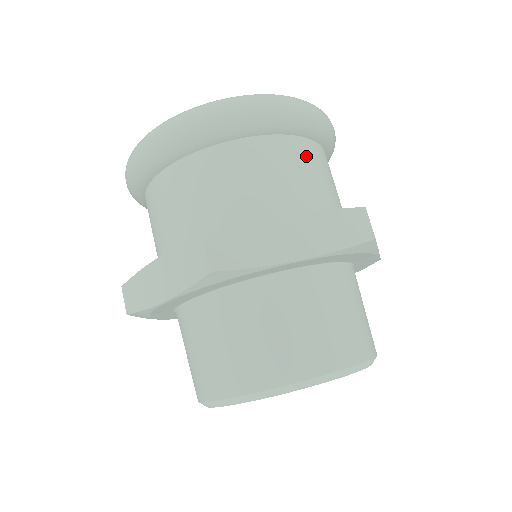
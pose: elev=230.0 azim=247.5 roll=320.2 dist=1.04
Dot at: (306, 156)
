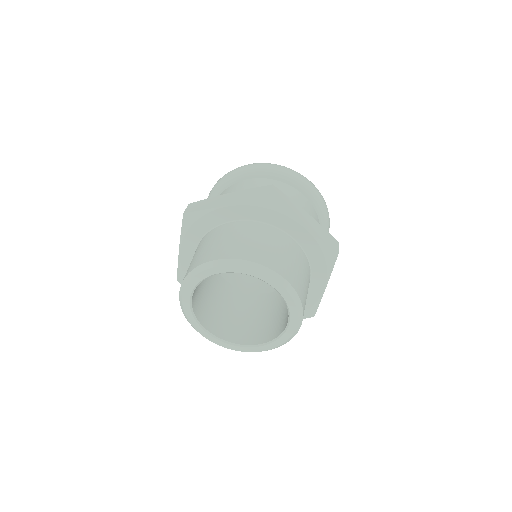
Dot at: occluded
